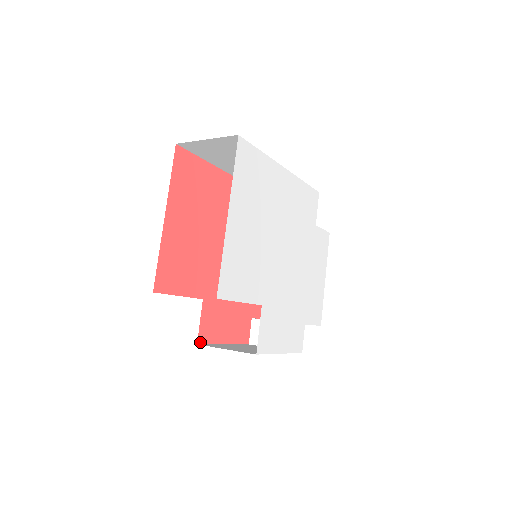
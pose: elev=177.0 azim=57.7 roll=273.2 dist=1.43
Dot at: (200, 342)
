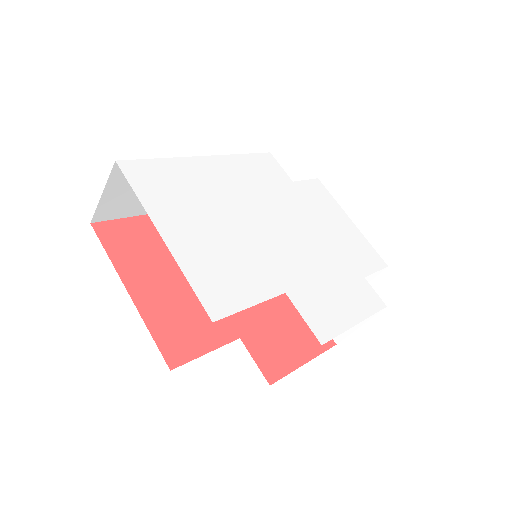
Dot at: (272, 381)
